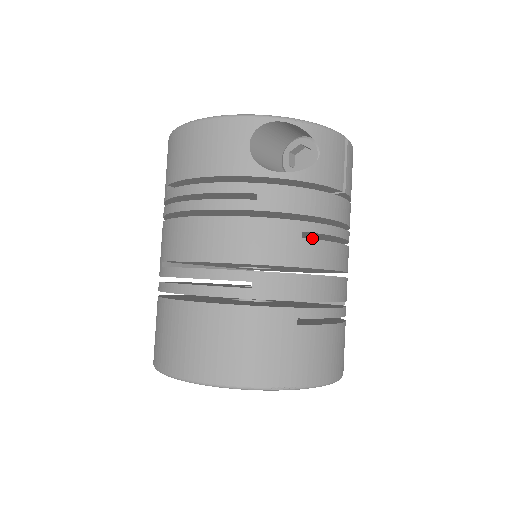
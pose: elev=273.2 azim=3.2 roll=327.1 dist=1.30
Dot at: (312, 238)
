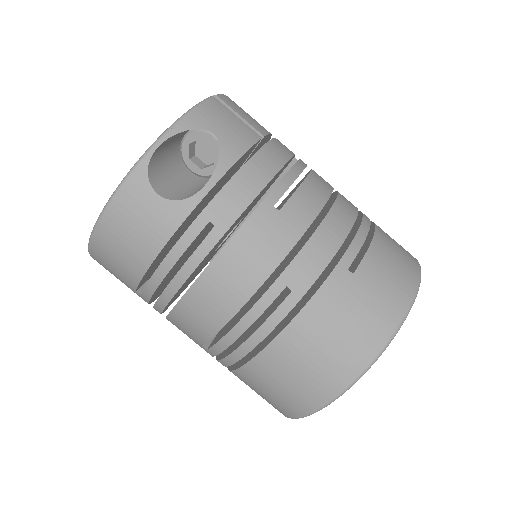
Dot at: occluded
